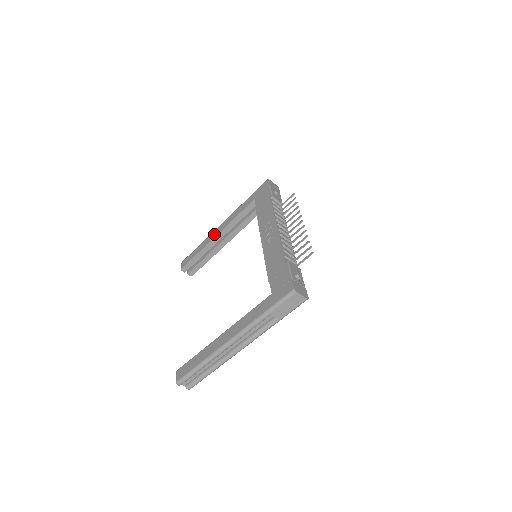
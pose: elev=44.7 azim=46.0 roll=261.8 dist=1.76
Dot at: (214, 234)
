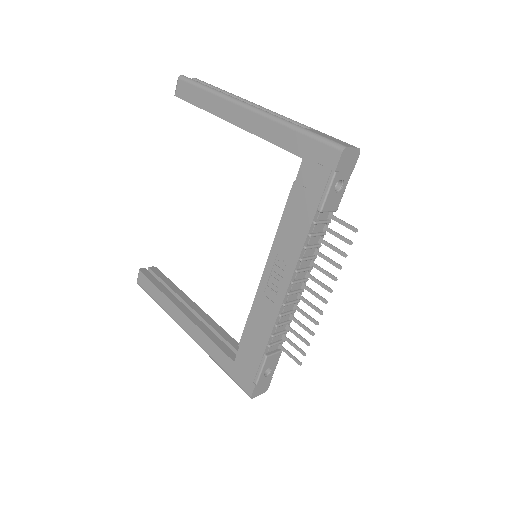
Dot at: (229, 113)
